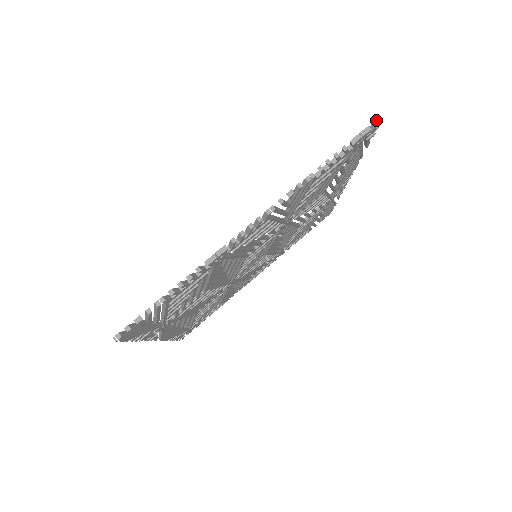
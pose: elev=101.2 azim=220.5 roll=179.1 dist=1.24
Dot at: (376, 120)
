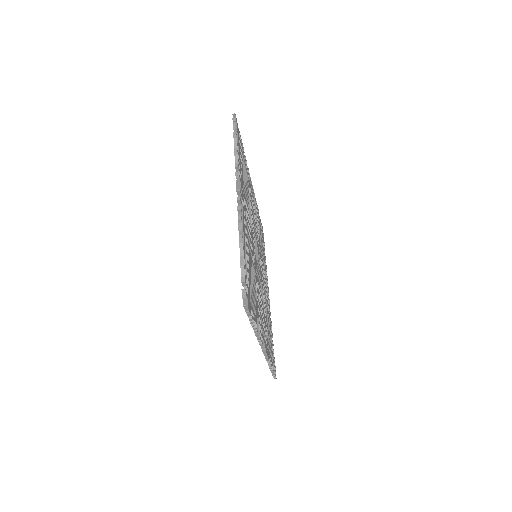
Dot at: (244, 306)
